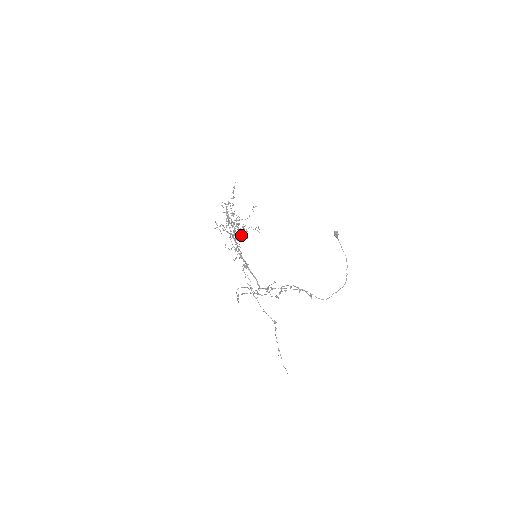
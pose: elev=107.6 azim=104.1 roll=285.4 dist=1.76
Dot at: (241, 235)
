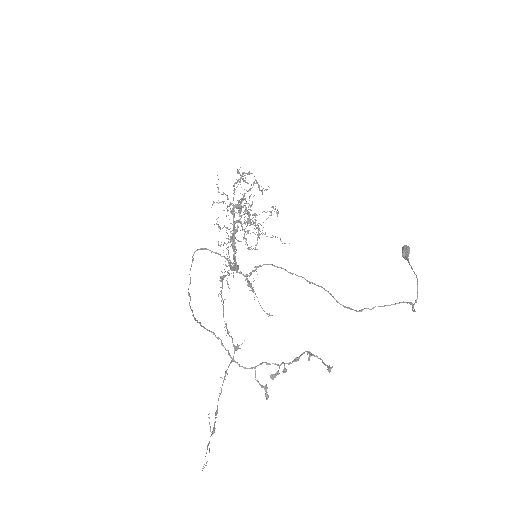
Dot at: (246, 207)
